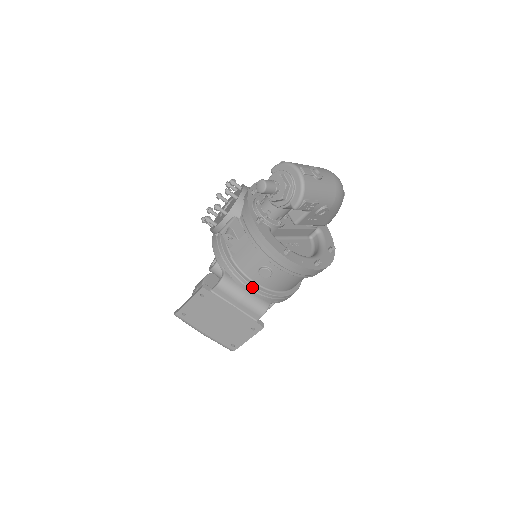
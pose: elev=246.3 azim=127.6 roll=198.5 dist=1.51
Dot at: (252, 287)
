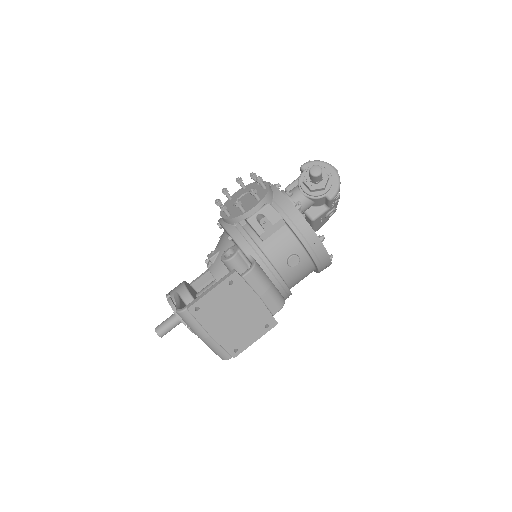
Dot at: (278, 276)
